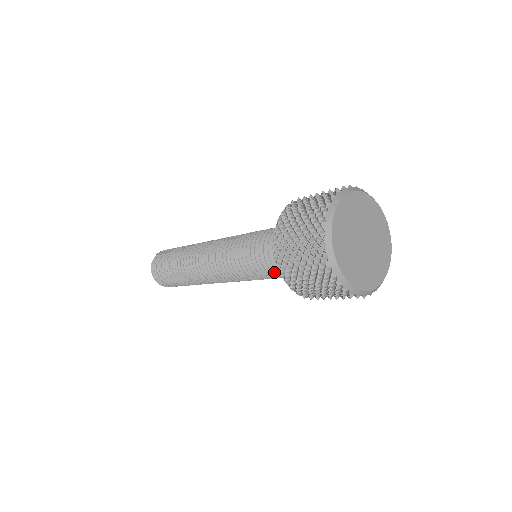
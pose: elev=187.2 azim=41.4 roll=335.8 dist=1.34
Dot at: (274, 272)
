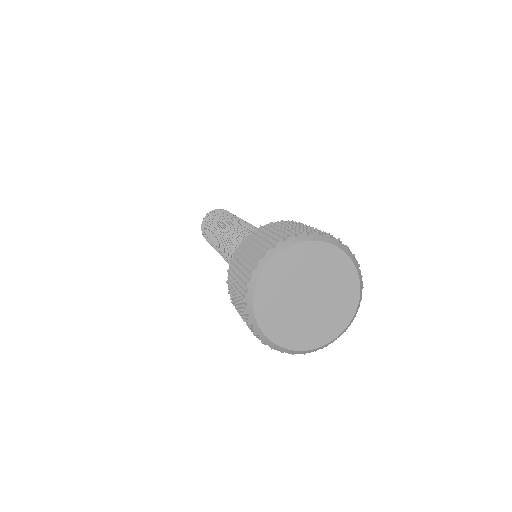
Dot at: occluded
